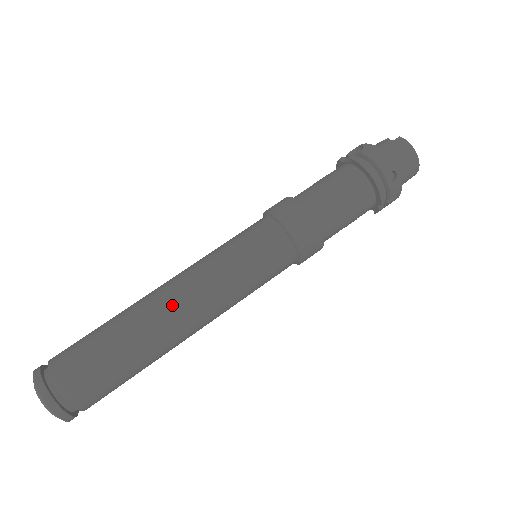
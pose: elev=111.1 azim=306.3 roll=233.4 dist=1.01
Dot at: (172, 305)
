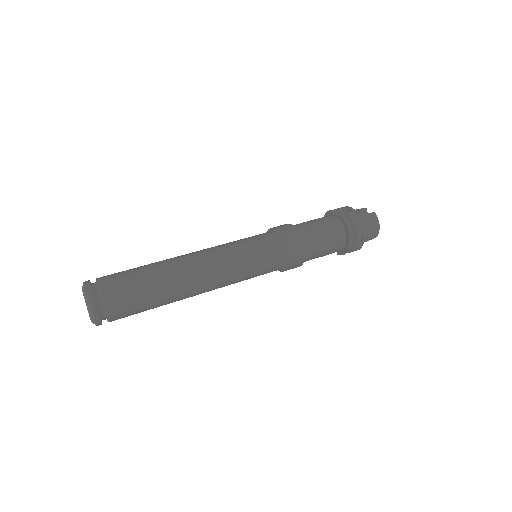
Dot at: (197, 273)
